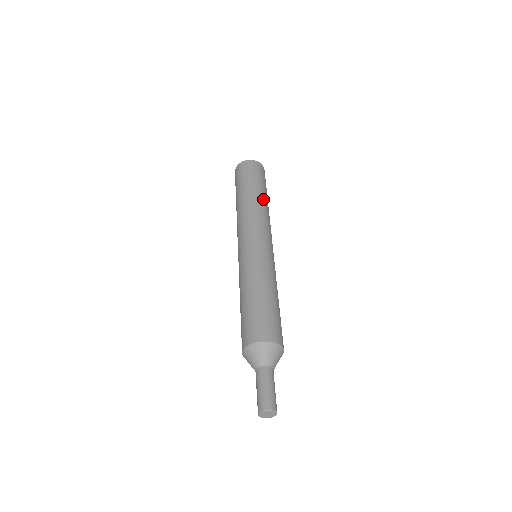
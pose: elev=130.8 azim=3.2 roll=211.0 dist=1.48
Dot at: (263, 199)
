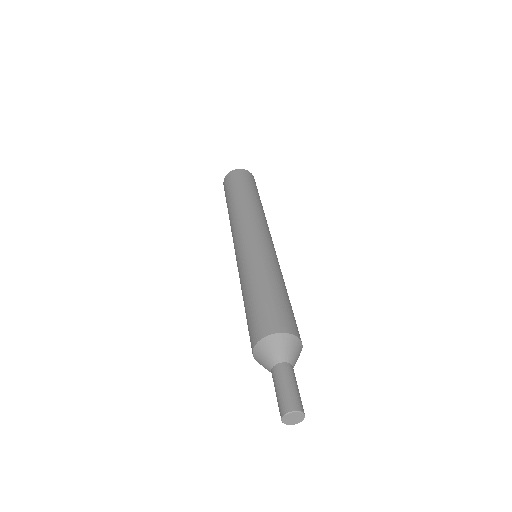
Dot at: occluded
